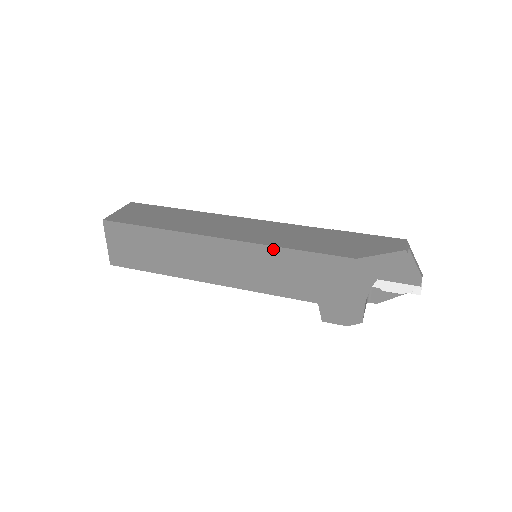
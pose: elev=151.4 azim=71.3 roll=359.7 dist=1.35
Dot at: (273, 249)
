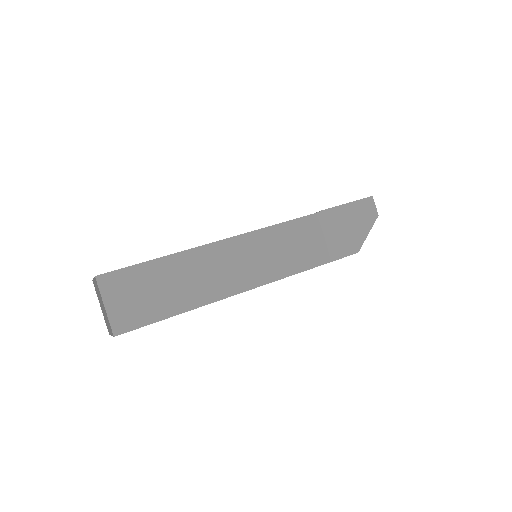
Dot at: occluded
